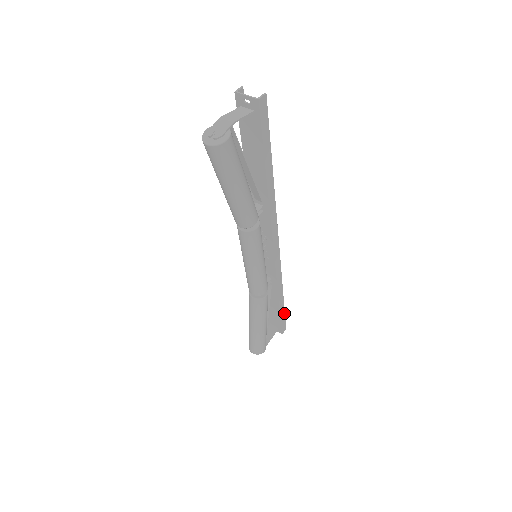
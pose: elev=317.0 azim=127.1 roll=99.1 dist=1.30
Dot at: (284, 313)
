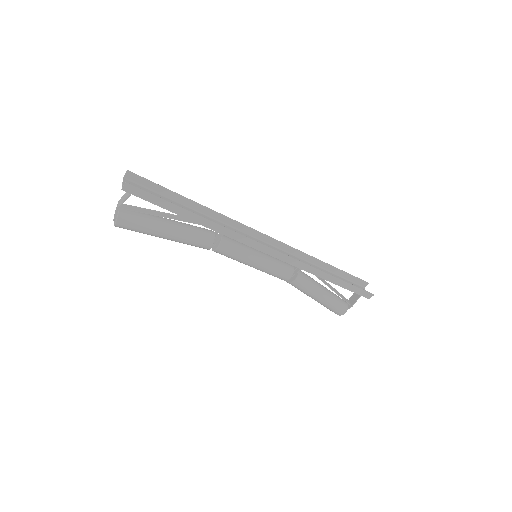
Dot at: (352, 285)
